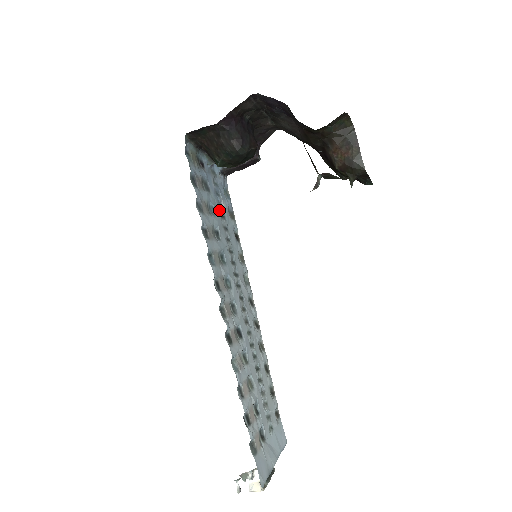
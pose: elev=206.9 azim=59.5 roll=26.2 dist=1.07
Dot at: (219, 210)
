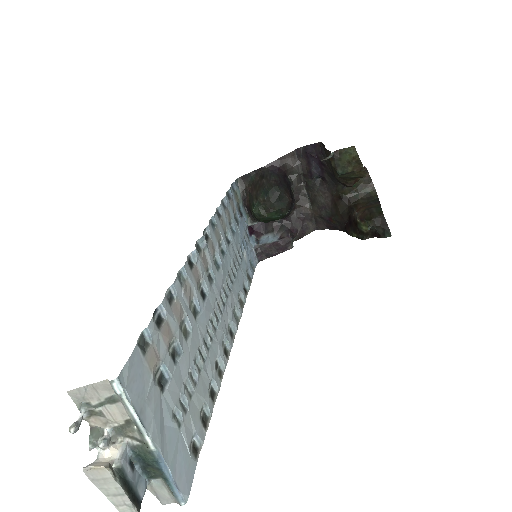
Dot at: (239, 246)
